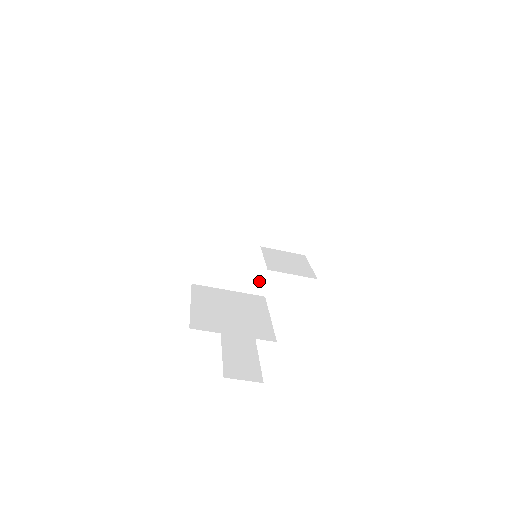
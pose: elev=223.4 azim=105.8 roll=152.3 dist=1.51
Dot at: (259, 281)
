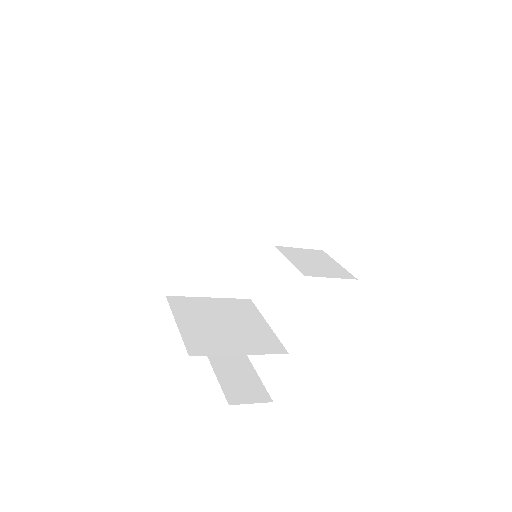
Dot at: (244, 282)
